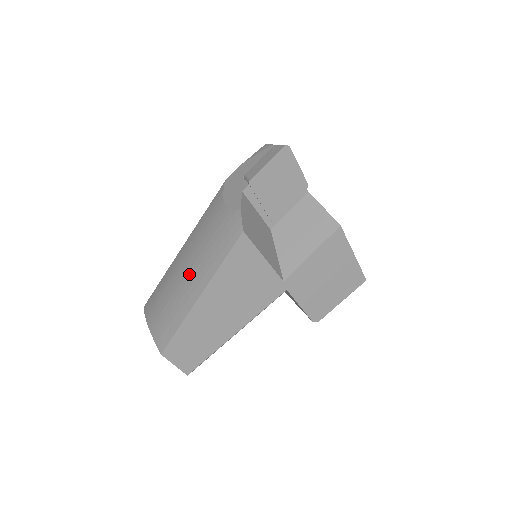
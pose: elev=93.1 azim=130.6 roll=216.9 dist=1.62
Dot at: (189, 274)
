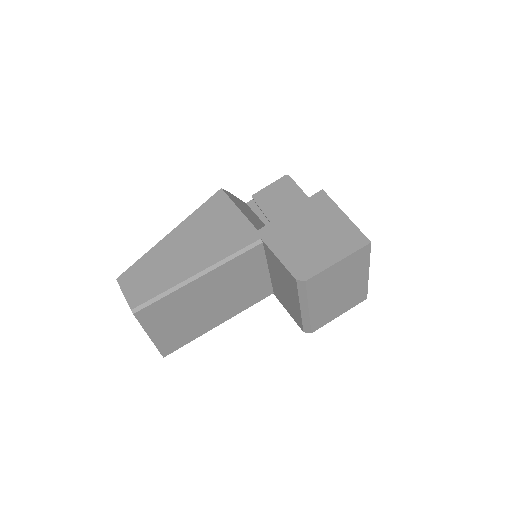
Dot at: occluded
